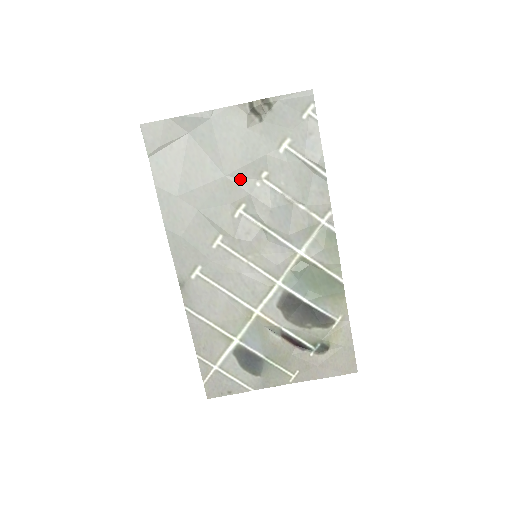
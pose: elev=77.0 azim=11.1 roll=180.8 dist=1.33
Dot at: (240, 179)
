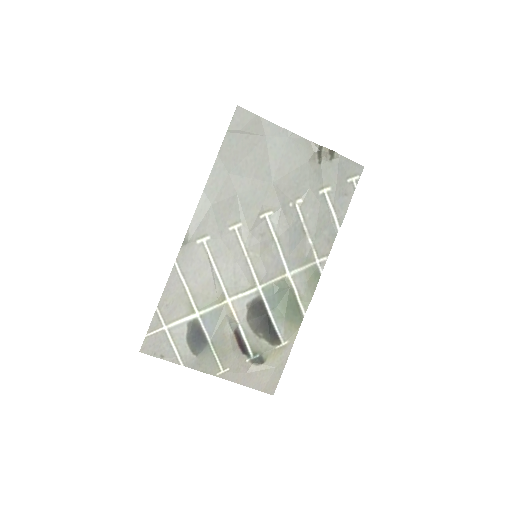
Dot at: (281, 192)
